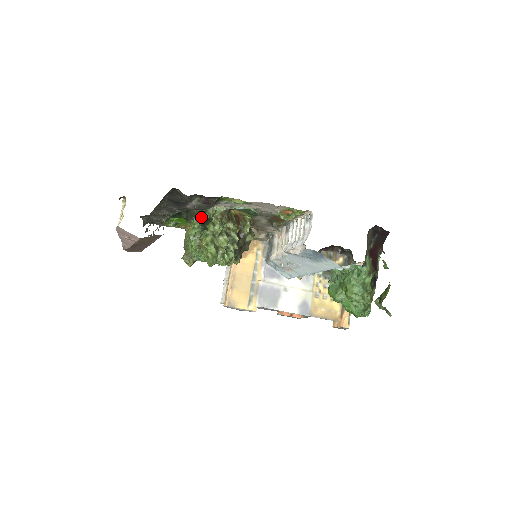
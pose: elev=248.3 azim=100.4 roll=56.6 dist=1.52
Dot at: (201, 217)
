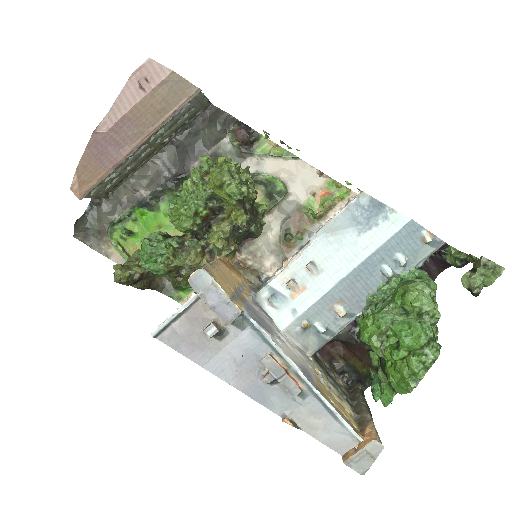
Dot at: occluded
